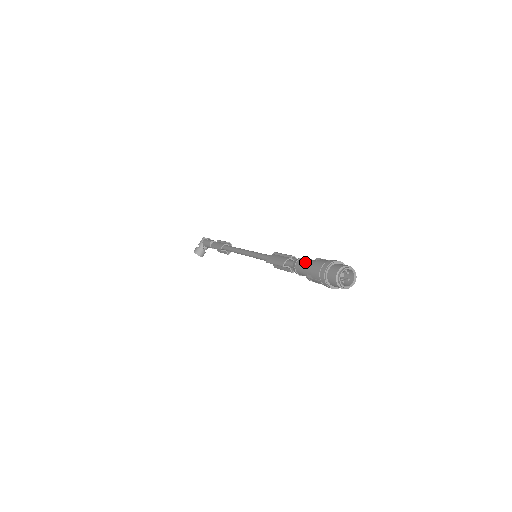
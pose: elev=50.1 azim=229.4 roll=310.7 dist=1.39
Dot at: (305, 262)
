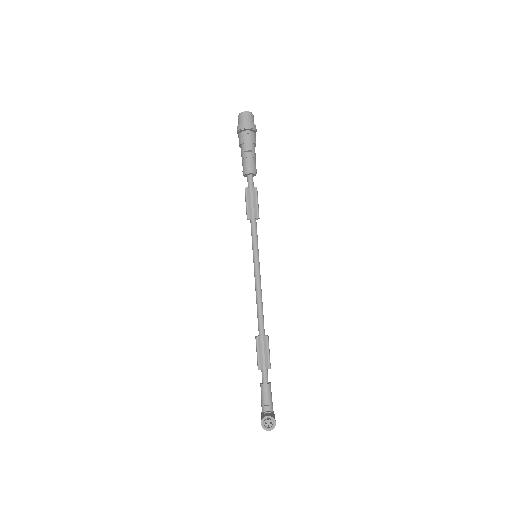
Dot at: occluded
